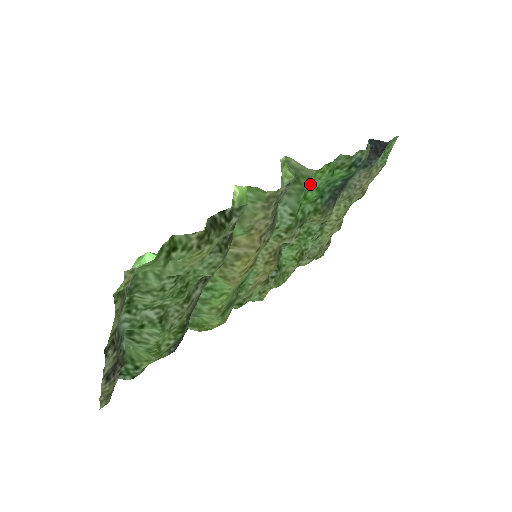
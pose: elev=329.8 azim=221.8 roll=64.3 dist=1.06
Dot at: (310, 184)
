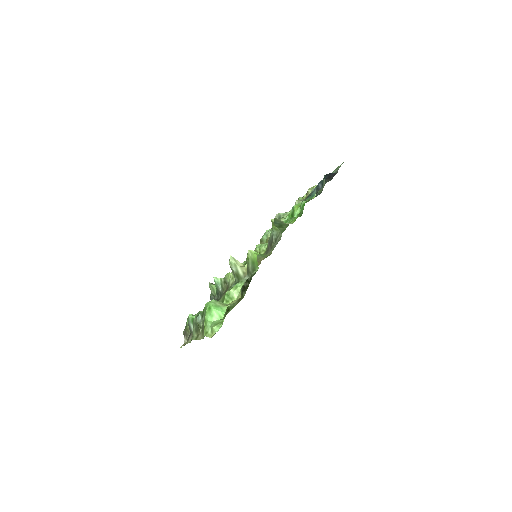
Dot at: (288, 221)
